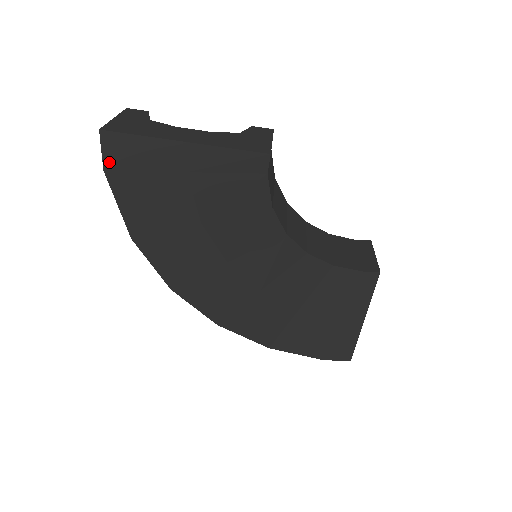
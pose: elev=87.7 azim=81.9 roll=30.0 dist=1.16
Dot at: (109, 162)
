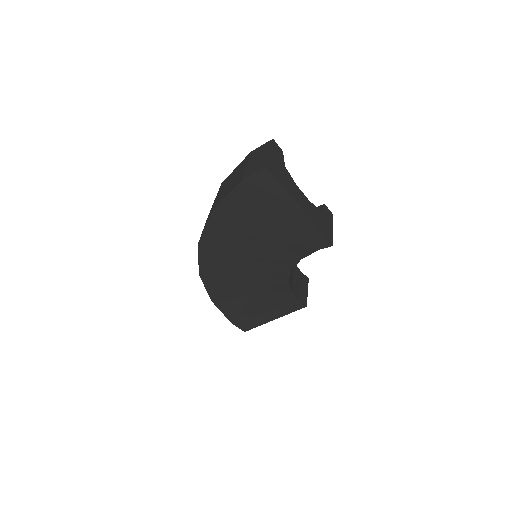
Dot at: (251, 180)
